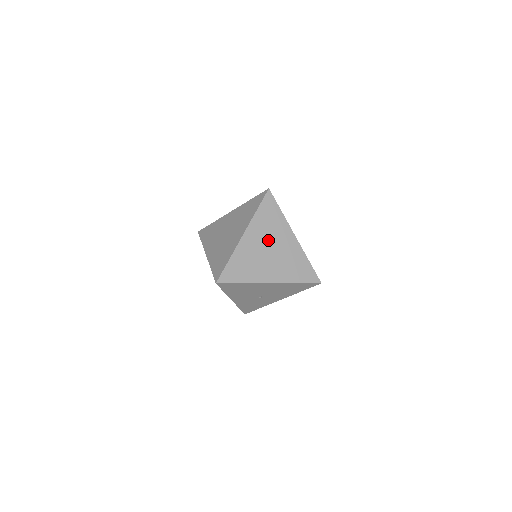
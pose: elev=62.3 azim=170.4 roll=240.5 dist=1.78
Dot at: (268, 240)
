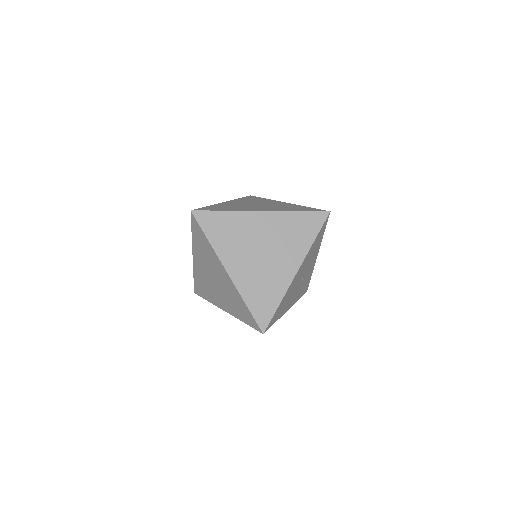
Dot at: (249, 247)
